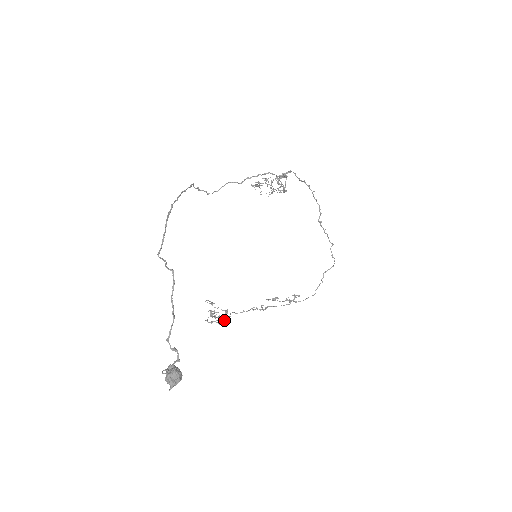
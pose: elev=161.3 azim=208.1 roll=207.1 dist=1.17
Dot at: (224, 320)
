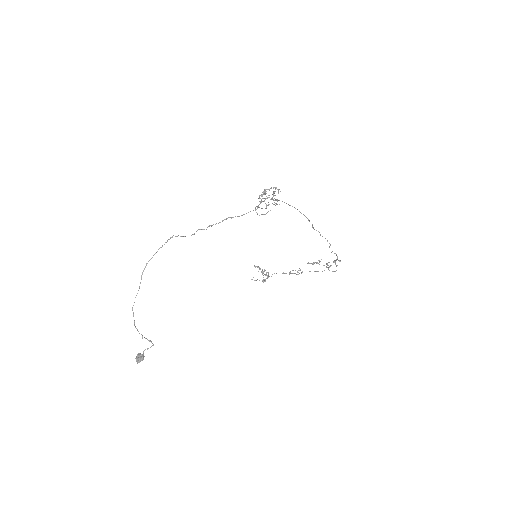
Dot at: (262, 281)
